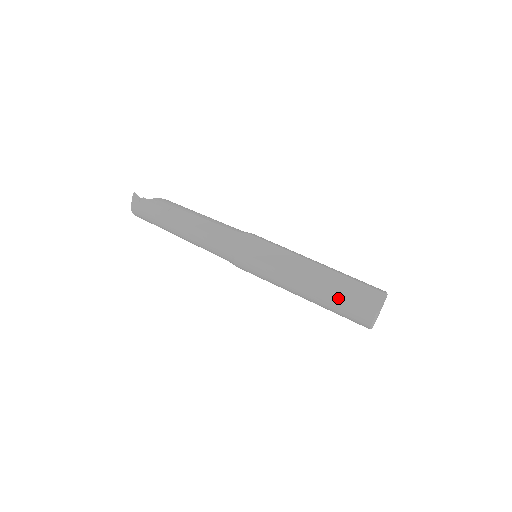
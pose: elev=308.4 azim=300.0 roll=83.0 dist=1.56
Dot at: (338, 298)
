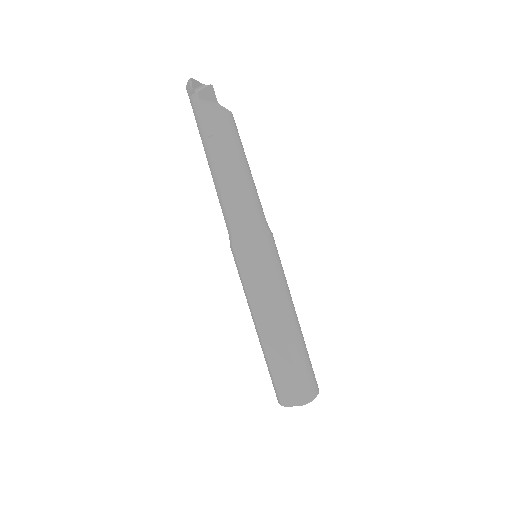
Dot at: (268, 367)
